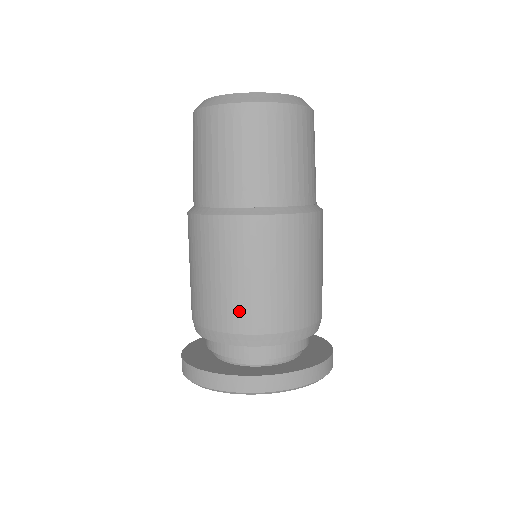
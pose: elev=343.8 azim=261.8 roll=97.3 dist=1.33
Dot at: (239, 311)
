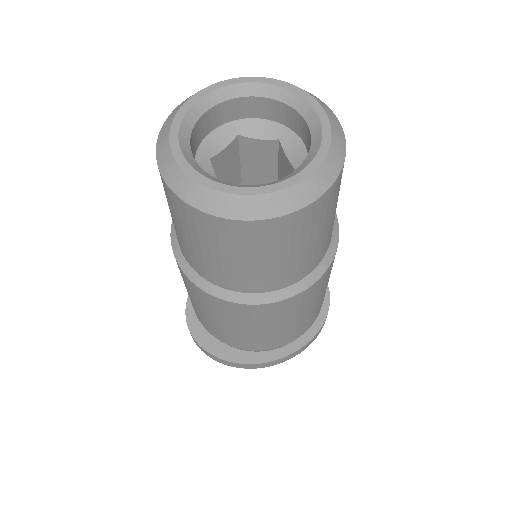
Dot at: (254, 343)
